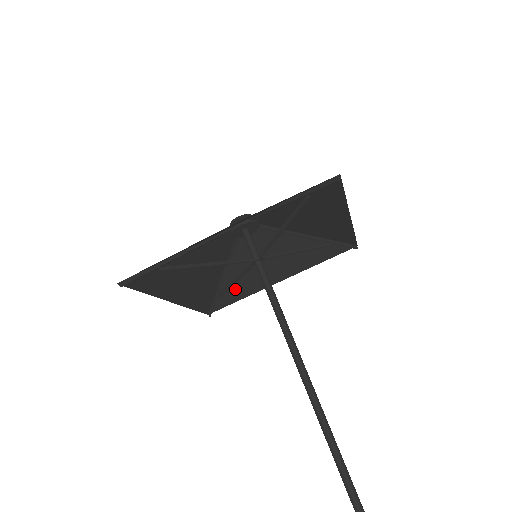
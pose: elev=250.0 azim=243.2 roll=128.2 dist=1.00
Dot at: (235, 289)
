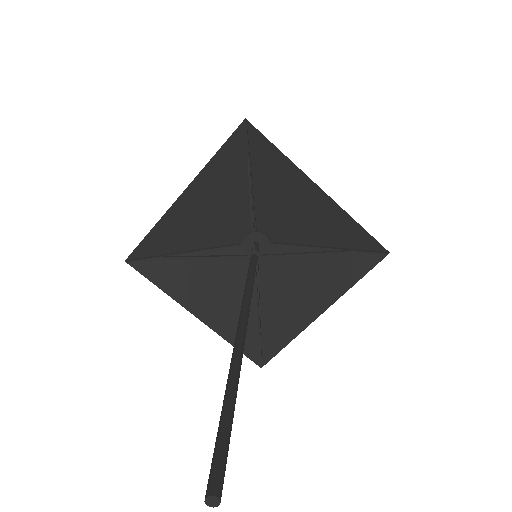
Dot at: (277, 329)
